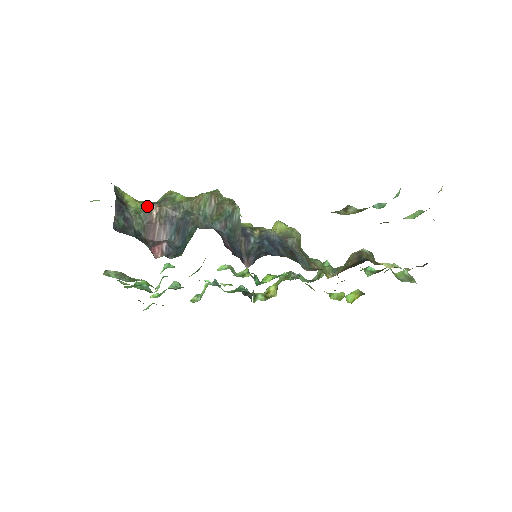
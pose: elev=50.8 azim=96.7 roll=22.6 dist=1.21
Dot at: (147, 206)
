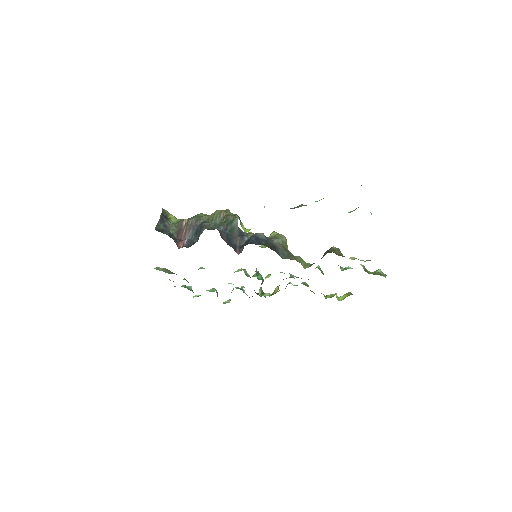
Dot at: (181, 220)
